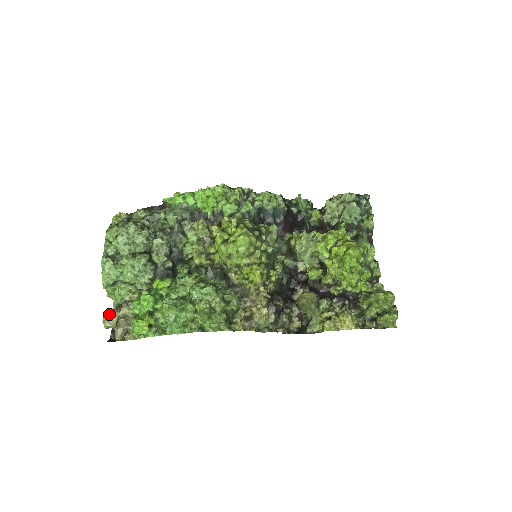
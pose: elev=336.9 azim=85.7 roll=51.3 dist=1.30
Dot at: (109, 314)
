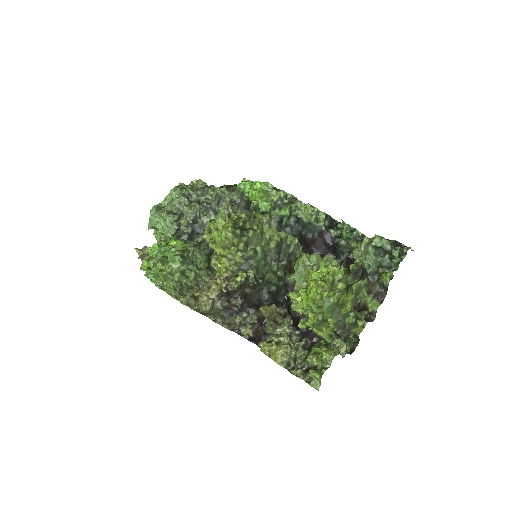
Dot at: (143, 248)
